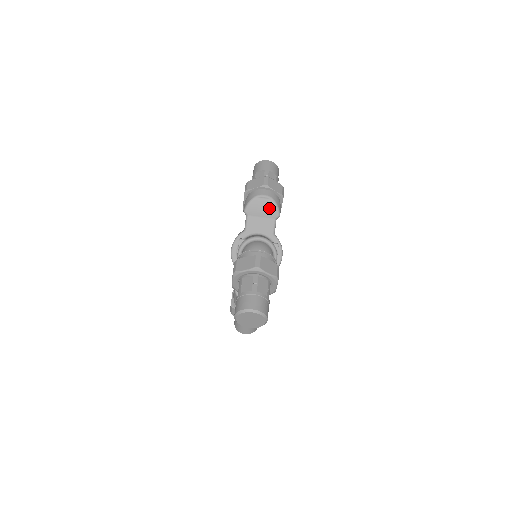
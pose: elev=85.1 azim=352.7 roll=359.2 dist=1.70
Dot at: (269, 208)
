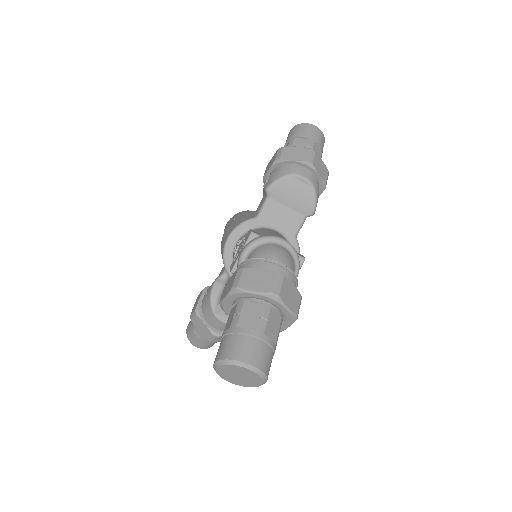
Dot at: (304, 198)
